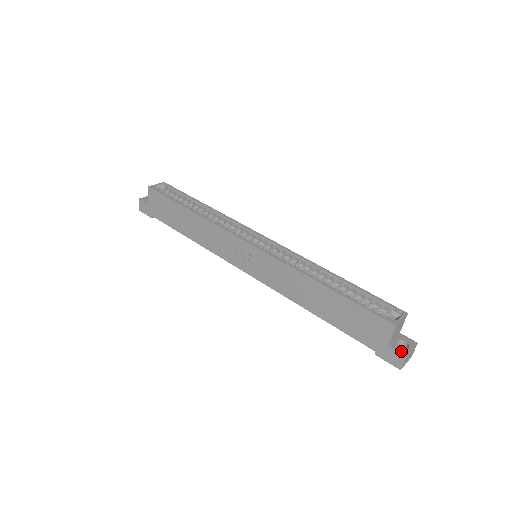
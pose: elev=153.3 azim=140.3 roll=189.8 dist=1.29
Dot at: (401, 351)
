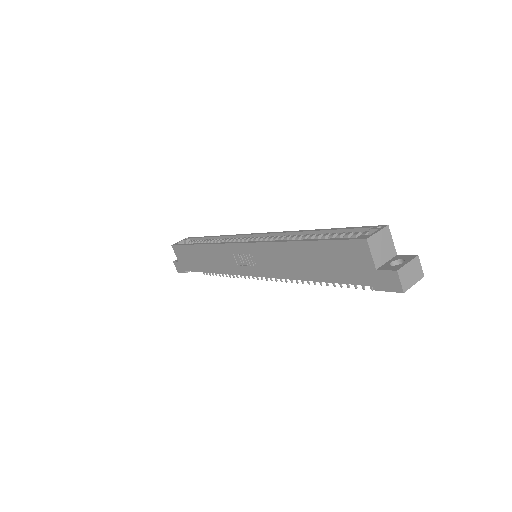
Dot at: (391, 268)
